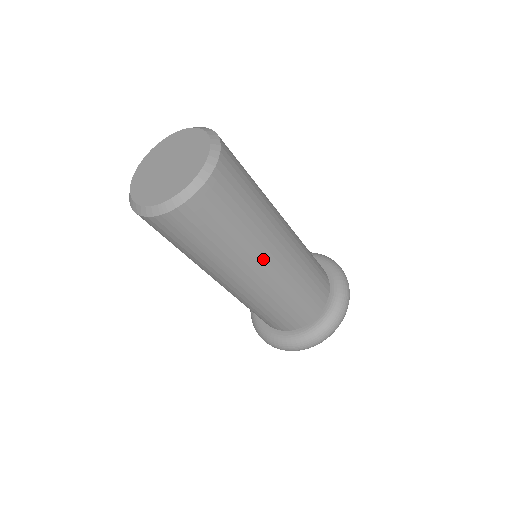
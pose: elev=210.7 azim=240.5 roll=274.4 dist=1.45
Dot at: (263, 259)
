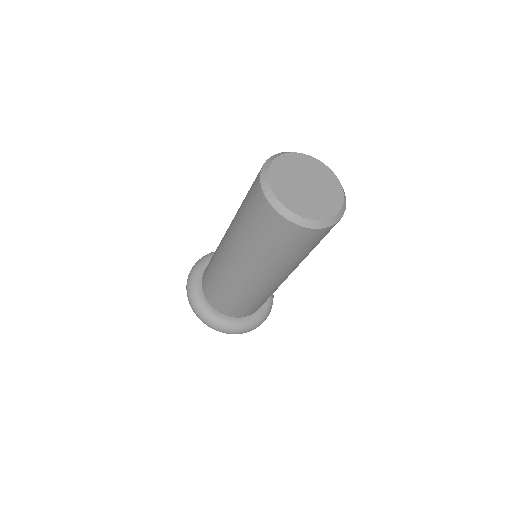
Dot at: (288, 273)
